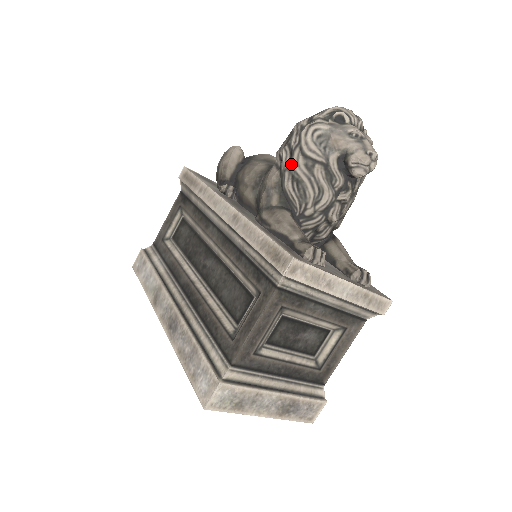
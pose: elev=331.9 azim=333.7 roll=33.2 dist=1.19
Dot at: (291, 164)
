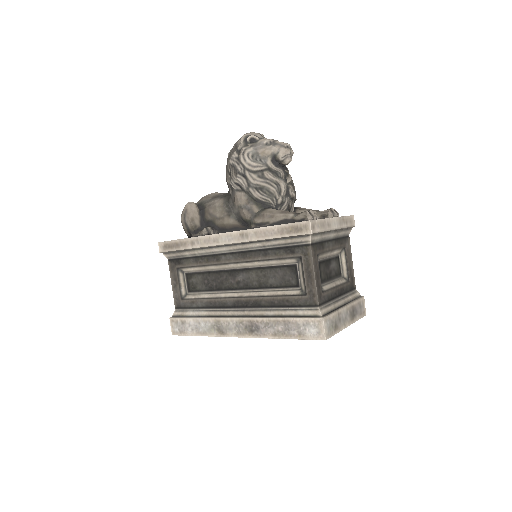
Dot at: (249, 182)
